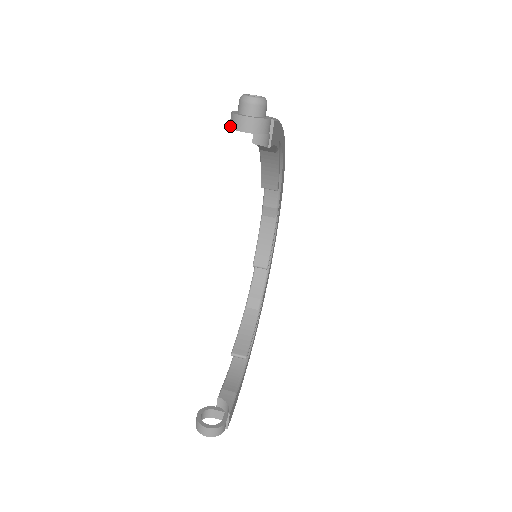
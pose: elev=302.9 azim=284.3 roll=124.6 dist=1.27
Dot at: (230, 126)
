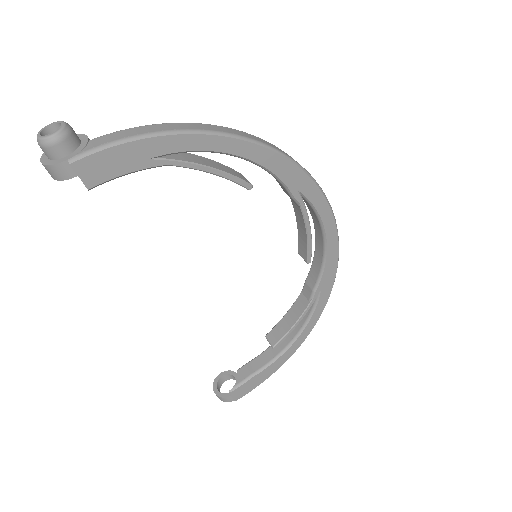
Dot at: occluded
